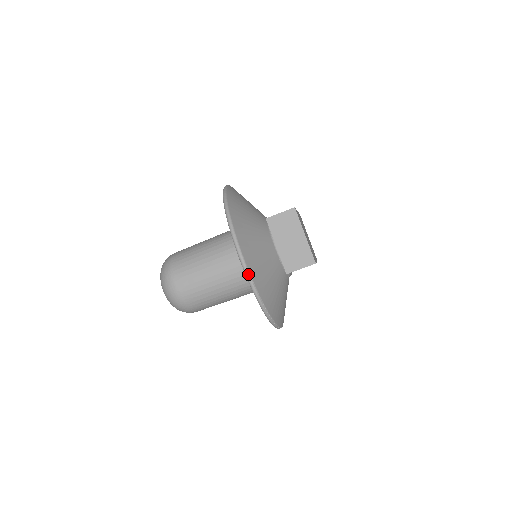
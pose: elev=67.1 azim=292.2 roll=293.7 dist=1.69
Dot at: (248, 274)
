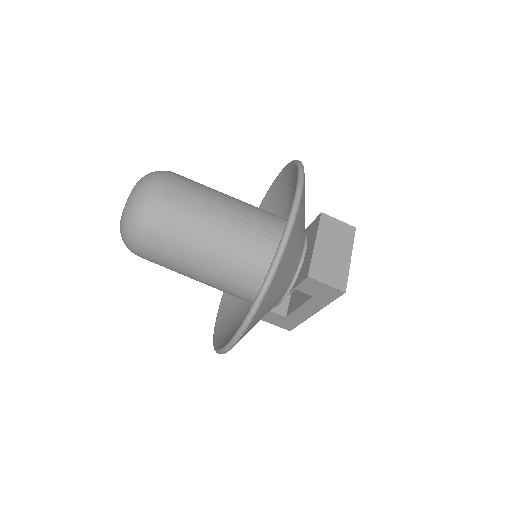
Dot at: (292, 223)
